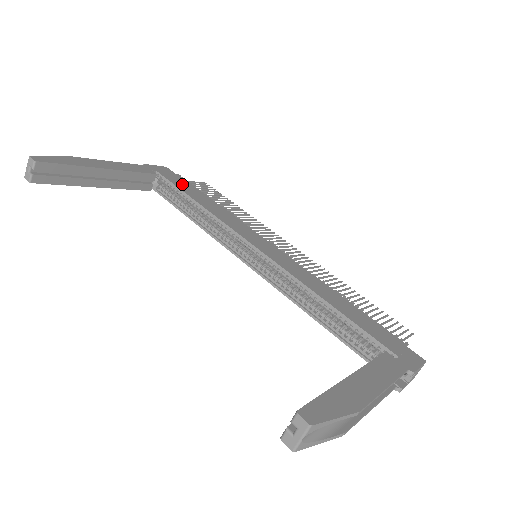
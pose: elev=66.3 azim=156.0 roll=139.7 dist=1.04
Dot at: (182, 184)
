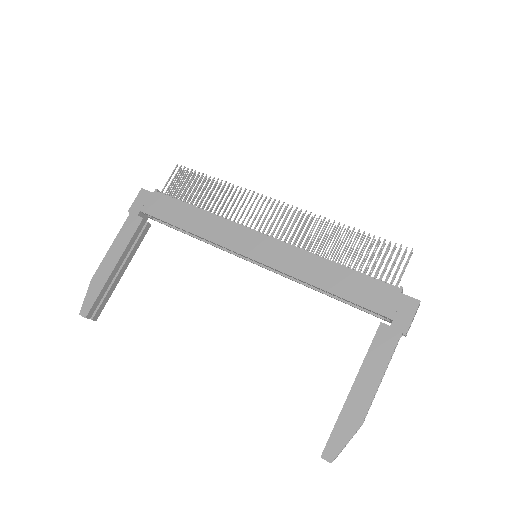
Dot at: (164, 209)
